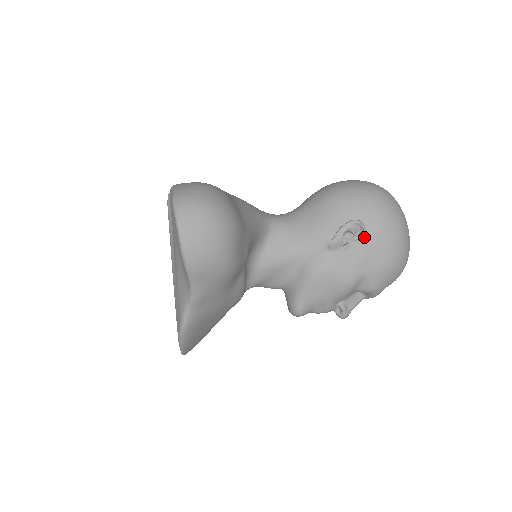
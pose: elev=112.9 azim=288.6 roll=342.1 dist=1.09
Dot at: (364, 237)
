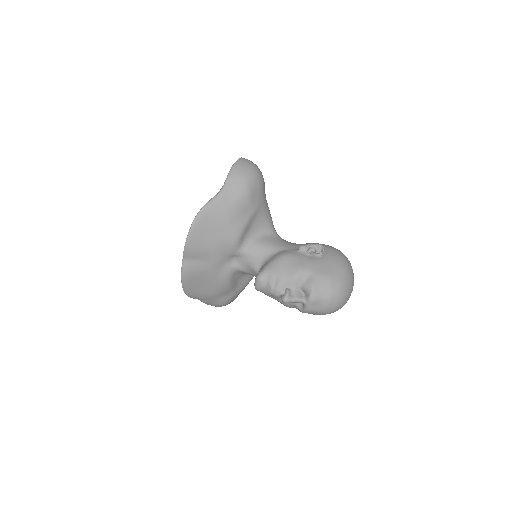
Dot at: (321, 256)
